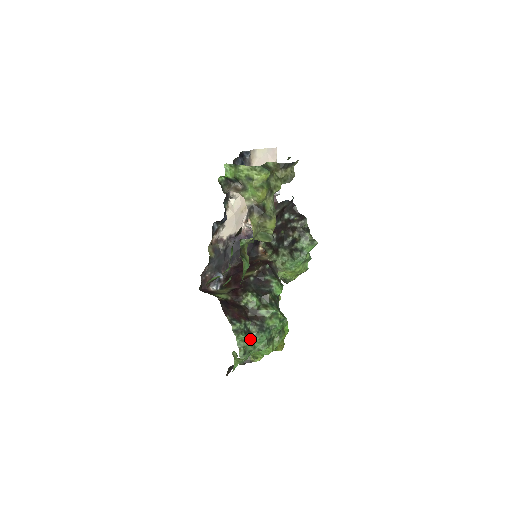
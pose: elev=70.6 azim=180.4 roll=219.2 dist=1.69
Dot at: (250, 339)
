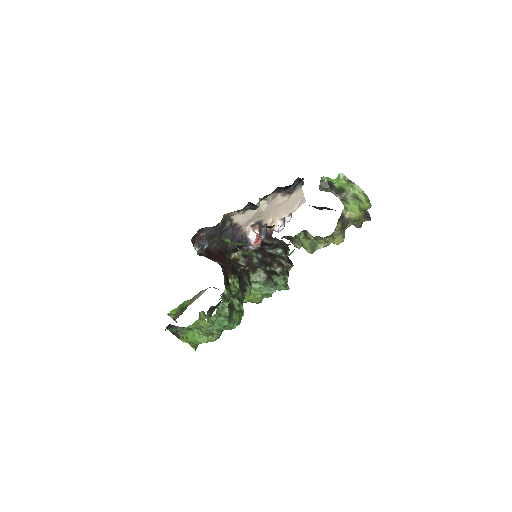
Dot at: occluded
